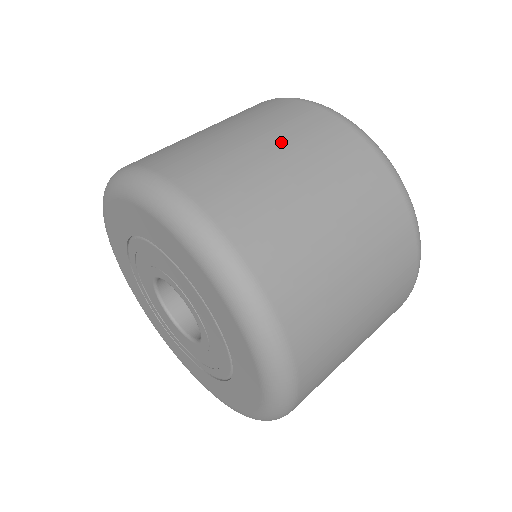
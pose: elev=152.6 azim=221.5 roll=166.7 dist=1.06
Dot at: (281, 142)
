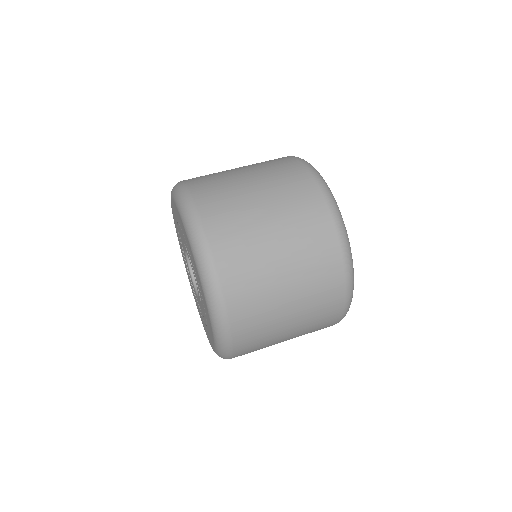
Dot at: (294, 259)
